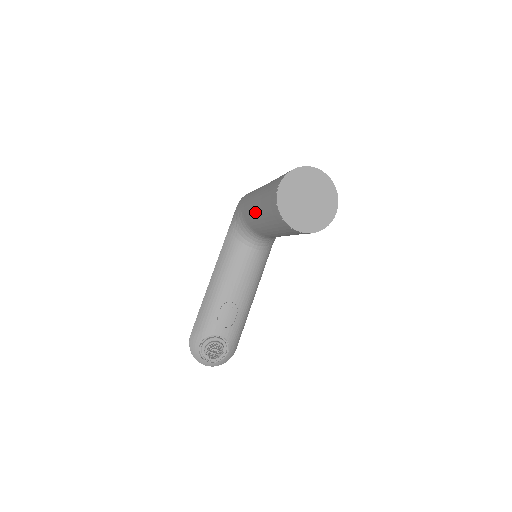
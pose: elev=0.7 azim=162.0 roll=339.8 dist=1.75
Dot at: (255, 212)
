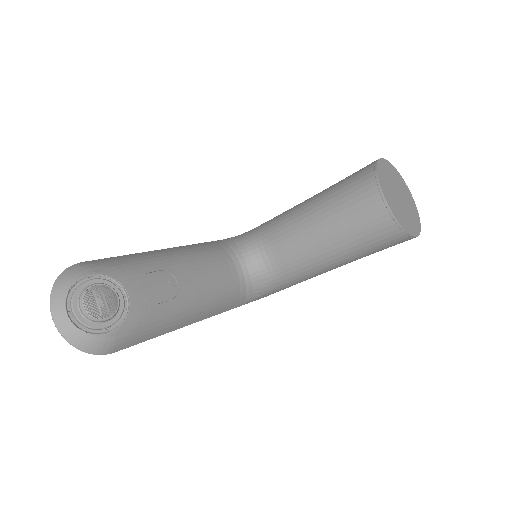
Dot at: (301, 204)
